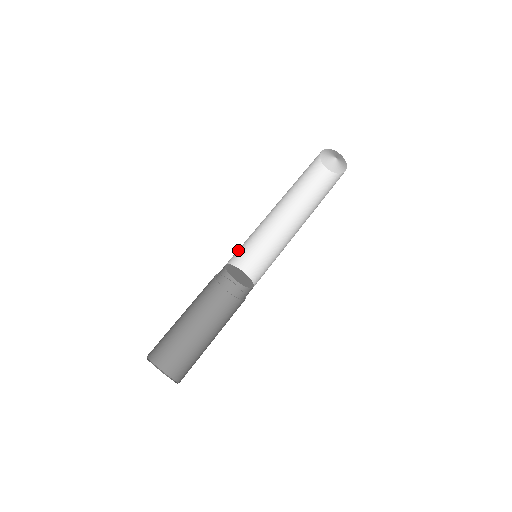
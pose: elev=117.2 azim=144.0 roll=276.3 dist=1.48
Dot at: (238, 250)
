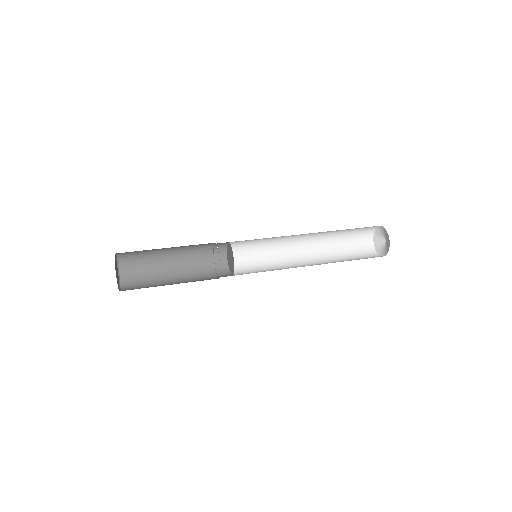
Dot at: (247, 254)
